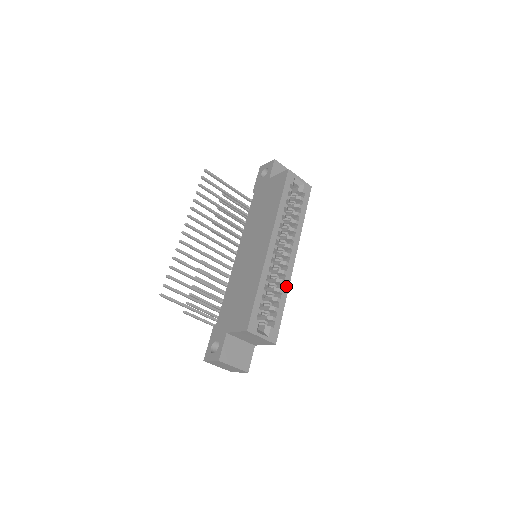
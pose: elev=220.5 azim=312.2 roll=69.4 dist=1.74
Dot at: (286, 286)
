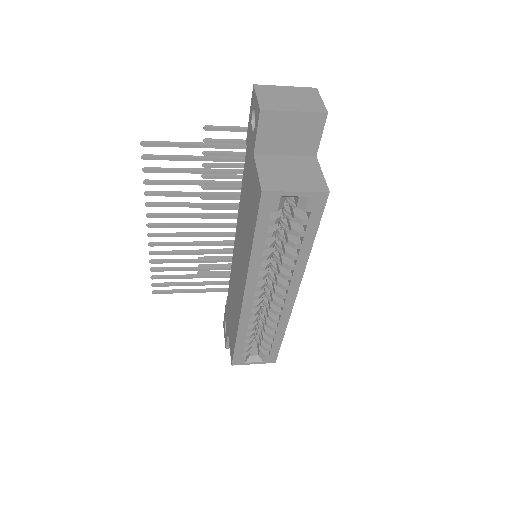
Dot at: (283, 323)
